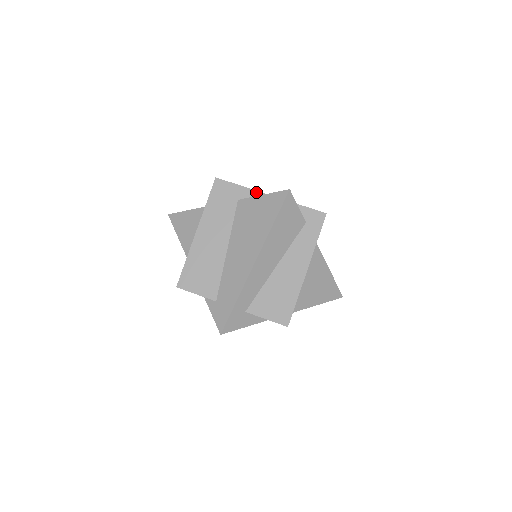
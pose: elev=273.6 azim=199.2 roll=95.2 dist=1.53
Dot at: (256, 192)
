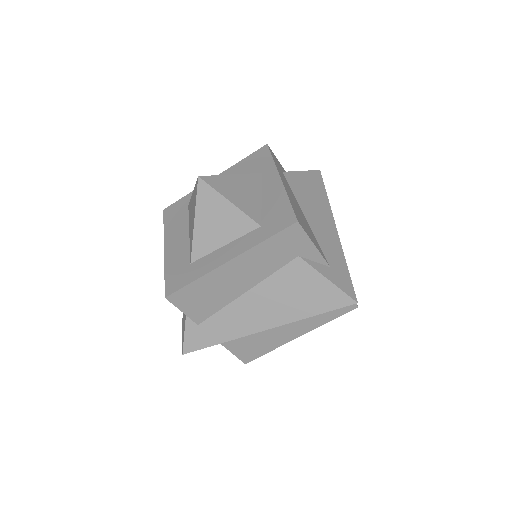
Dot at: (322, 259)
